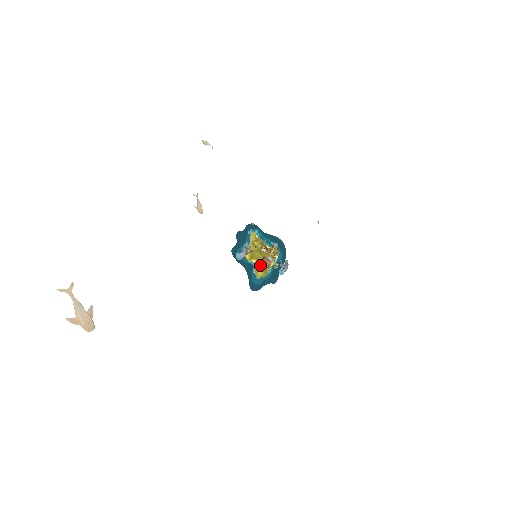
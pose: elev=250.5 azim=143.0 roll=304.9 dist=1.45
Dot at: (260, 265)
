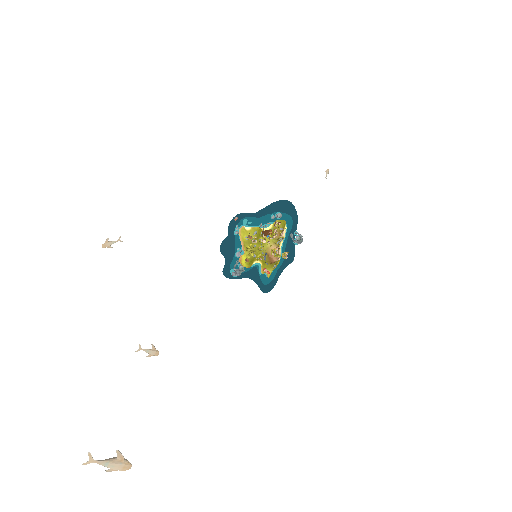
Dot at: (265, 263)
